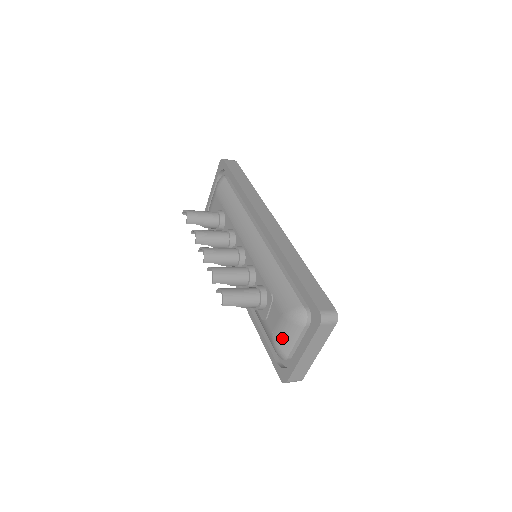
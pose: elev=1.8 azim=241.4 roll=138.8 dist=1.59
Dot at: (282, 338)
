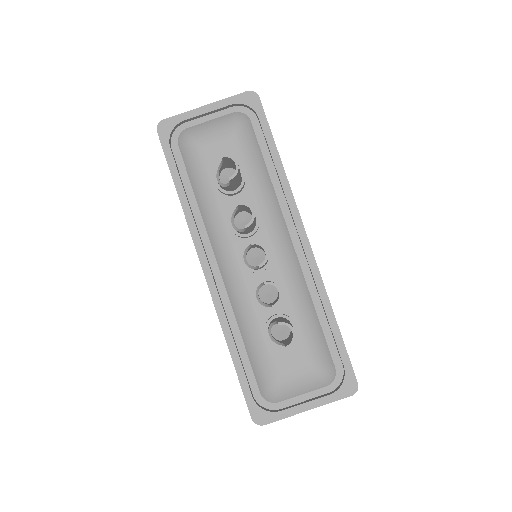
Dot at: (292, 386)
